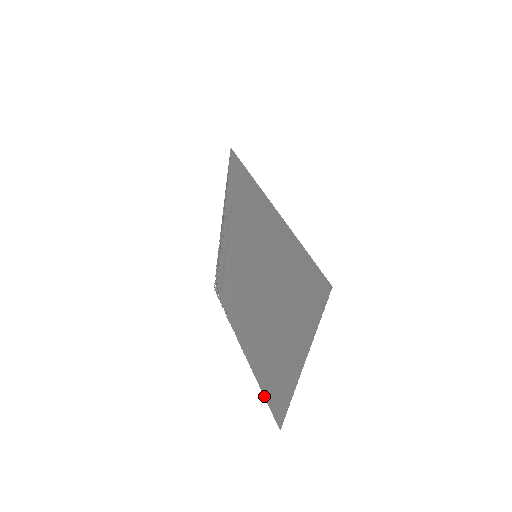
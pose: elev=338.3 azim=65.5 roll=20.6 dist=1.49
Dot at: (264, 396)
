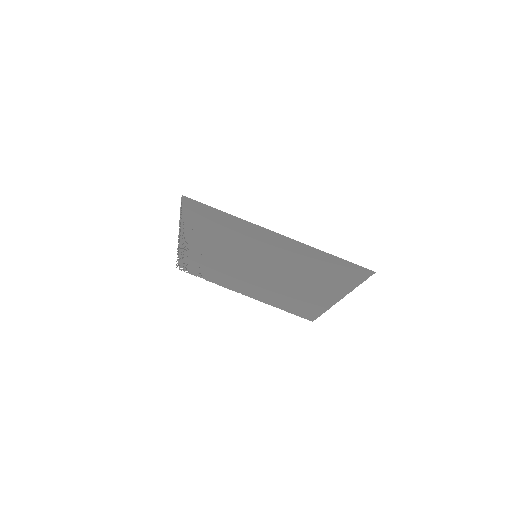
Dot at: occluded
